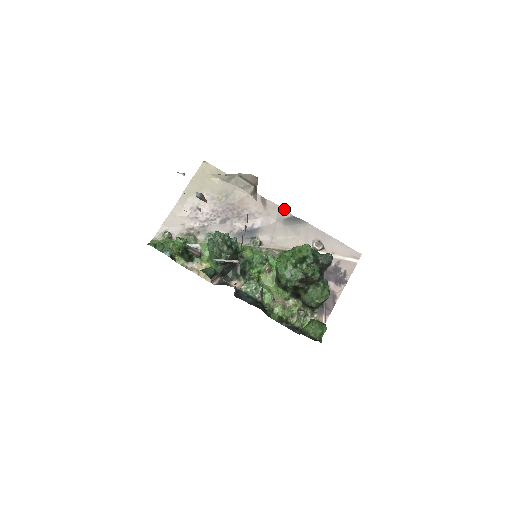
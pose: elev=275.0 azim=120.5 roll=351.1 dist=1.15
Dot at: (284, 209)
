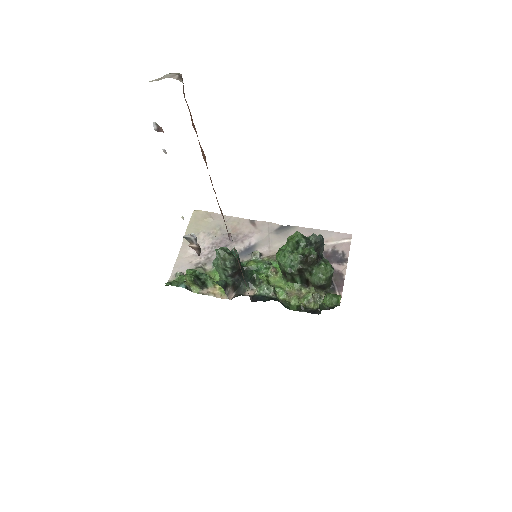
Dot at: (272, 223)
